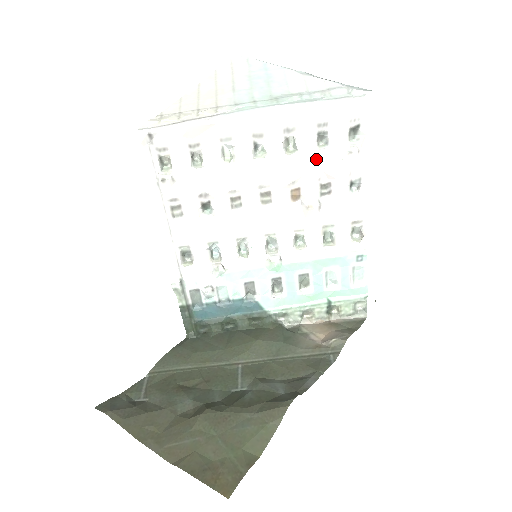
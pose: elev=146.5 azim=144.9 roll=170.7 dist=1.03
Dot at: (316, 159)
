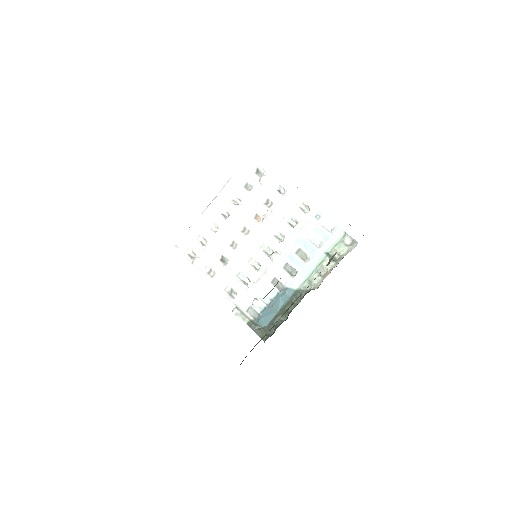
Dot at: (252, 196)
